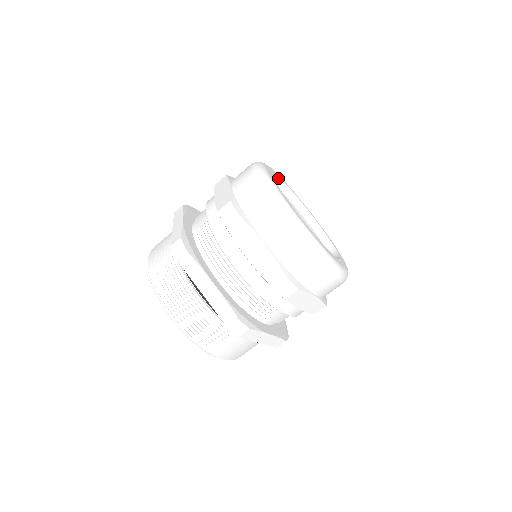
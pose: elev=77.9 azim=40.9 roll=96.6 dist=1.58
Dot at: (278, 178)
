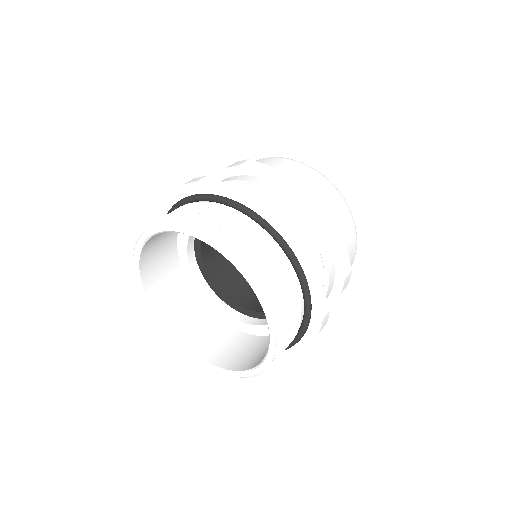
Dot at: occluded
